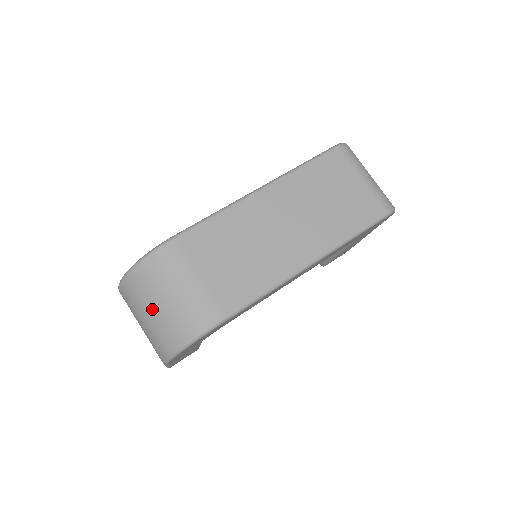
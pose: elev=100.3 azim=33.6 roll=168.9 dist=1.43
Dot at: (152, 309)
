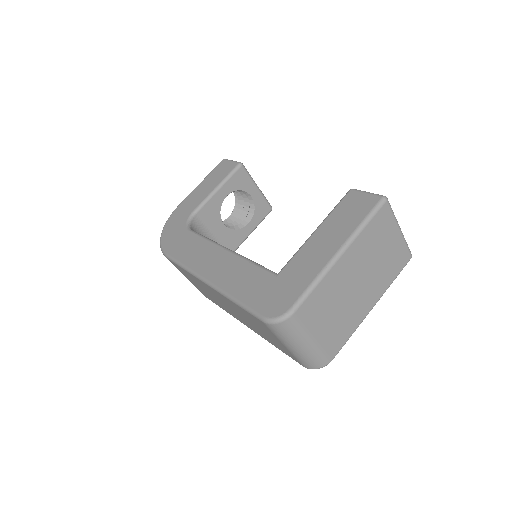
Dot at: occluded
